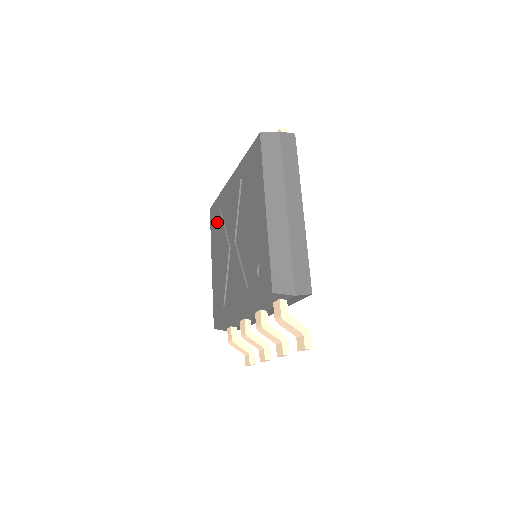
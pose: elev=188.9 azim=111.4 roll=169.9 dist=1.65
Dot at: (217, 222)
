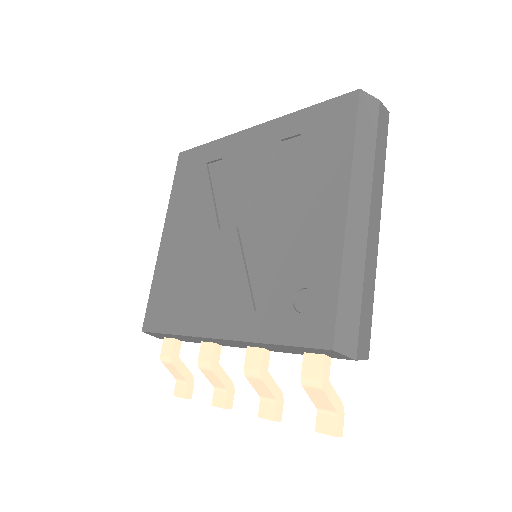
Dot at: (195, 179)
